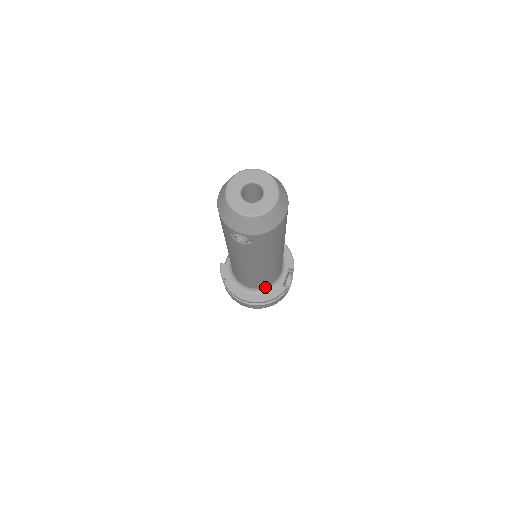
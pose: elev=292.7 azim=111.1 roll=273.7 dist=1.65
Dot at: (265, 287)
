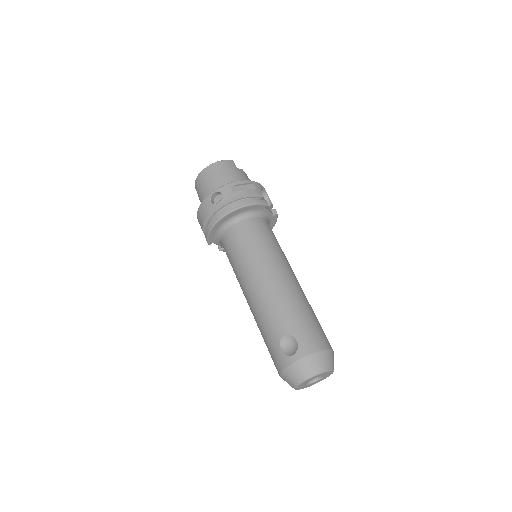
Dot at: occluded
